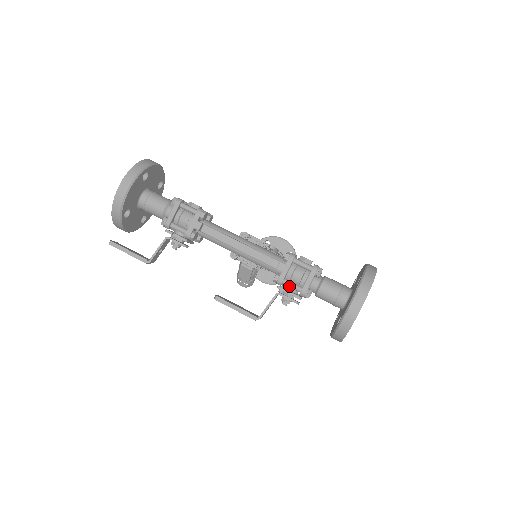
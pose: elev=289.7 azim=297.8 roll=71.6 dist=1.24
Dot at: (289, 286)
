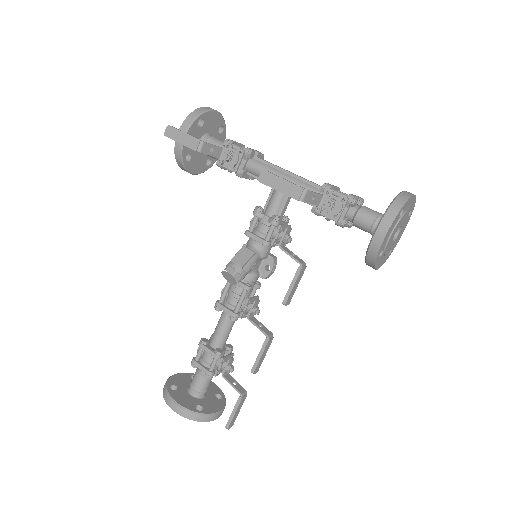
Dot at: (337, 192)
